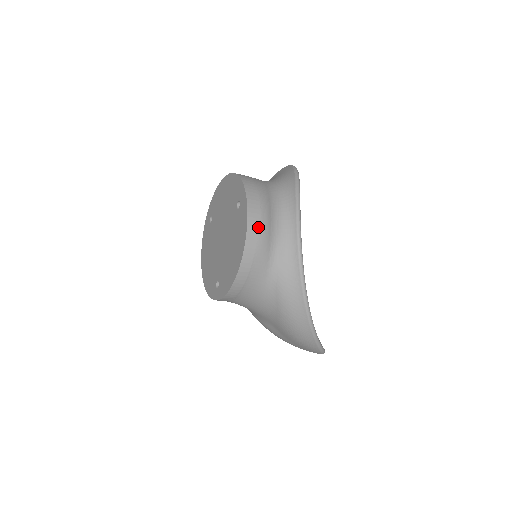
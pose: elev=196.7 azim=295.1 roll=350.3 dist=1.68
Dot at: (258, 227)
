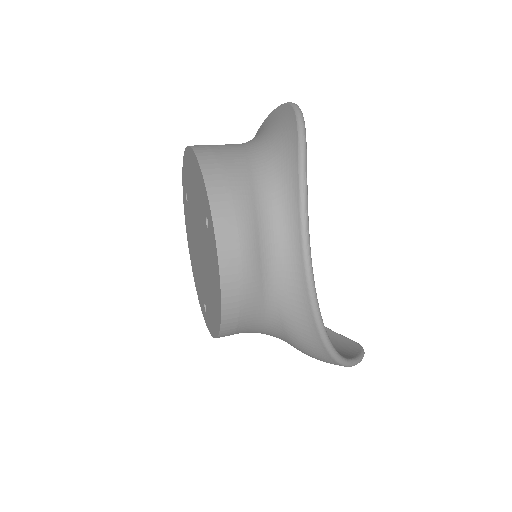
Dot at: (238, 271)
